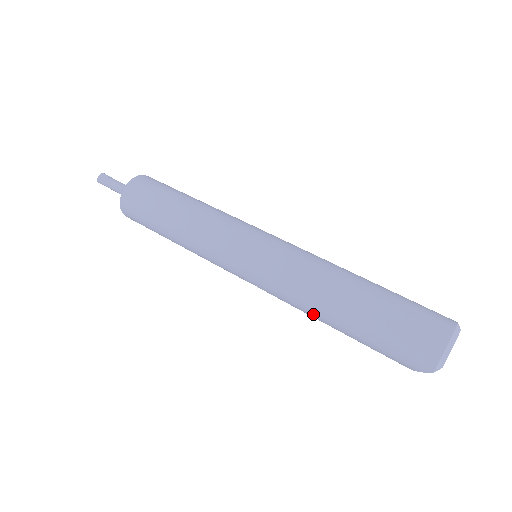
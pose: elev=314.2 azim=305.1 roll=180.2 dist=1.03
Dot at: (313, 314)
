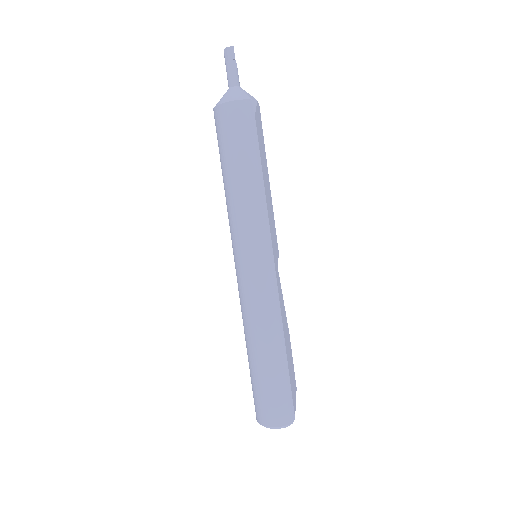
Dot at: occluded
